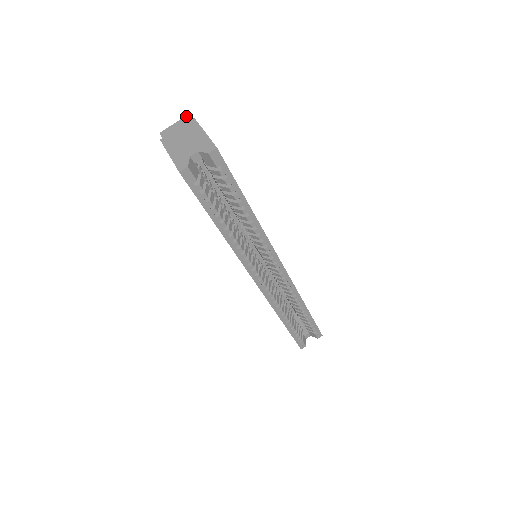
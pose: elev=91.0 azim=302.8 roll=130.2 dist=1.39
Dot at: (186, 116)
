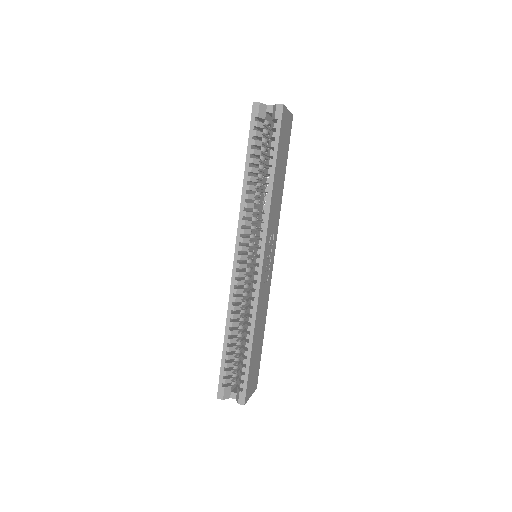
Dot at: occluded
